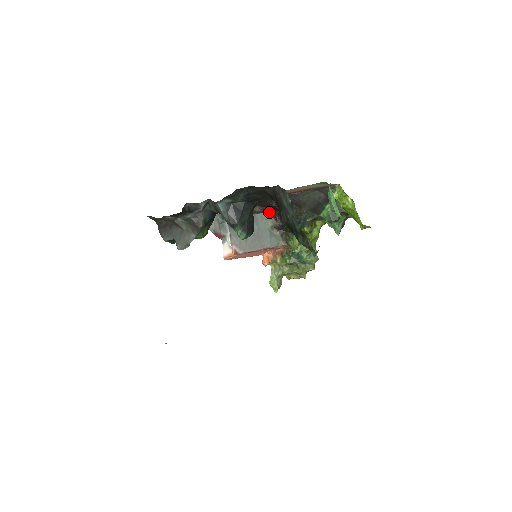
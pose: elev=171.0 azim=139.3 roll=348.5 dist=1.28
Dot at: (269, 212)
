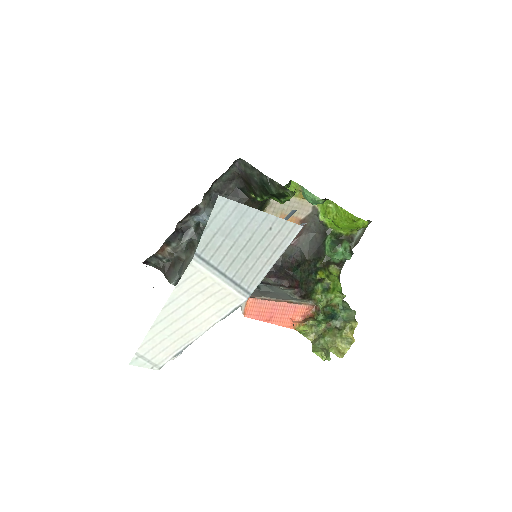
Dot at: (285, 287)
